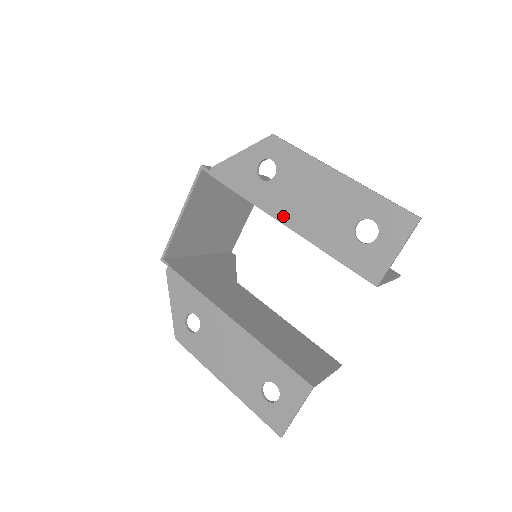
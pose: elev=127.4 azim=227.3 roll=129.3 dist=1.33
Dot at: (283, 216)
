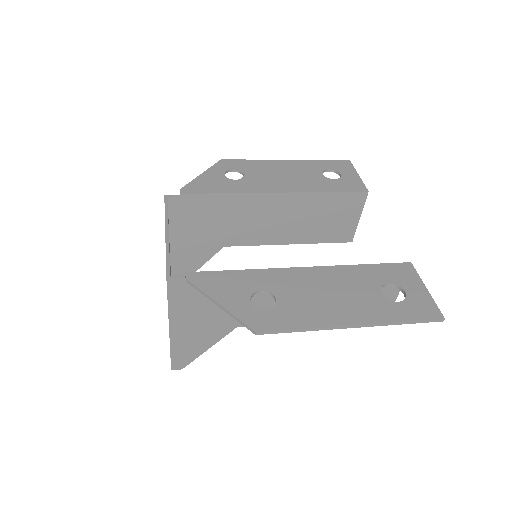
Dot at: (272, 189)
